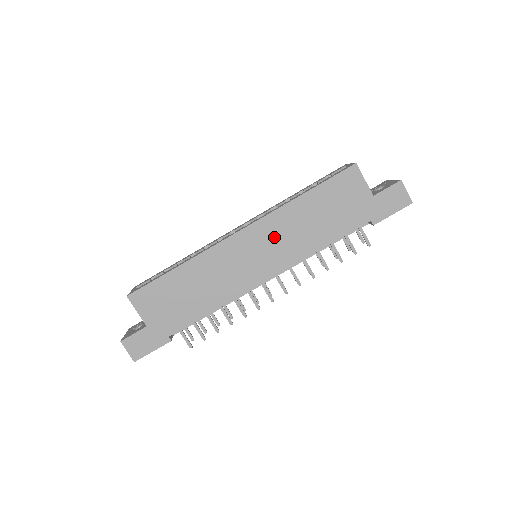
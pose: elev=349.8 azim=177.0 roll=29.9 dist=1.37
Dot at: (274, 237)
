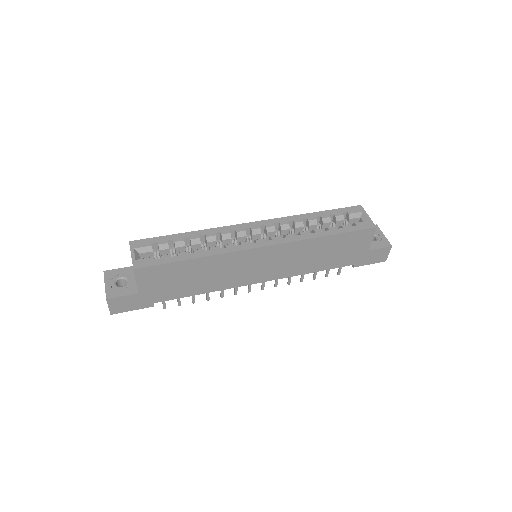
Dot at: (285, 258)
